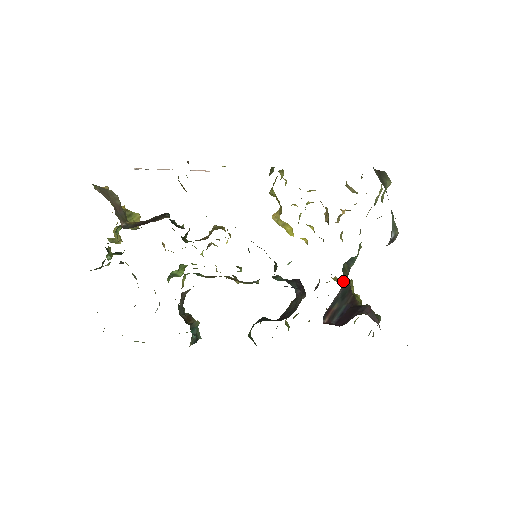
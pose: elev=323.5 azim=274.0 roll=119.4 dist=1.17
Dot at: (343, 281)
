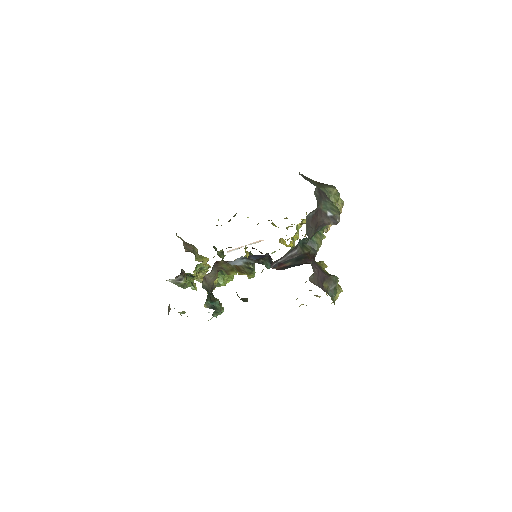
Dot at: (299, 251)
